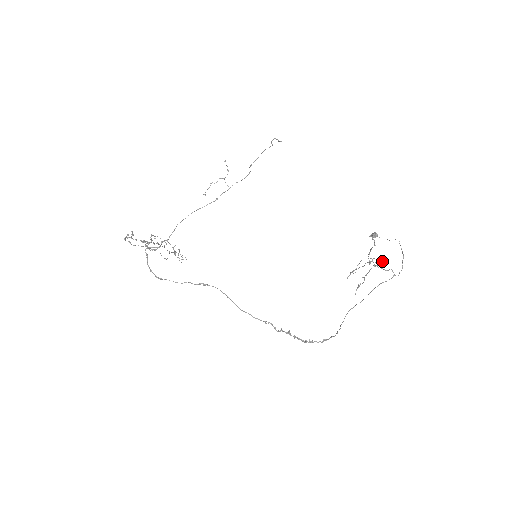
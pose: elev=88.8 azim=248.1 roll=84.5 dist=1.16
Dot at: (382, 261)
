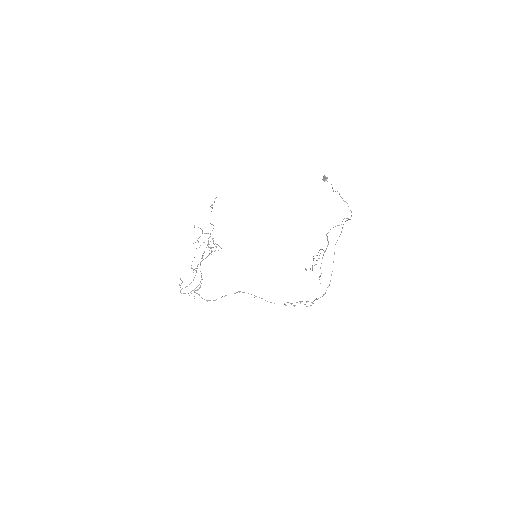
Dot at: (328, 244)
